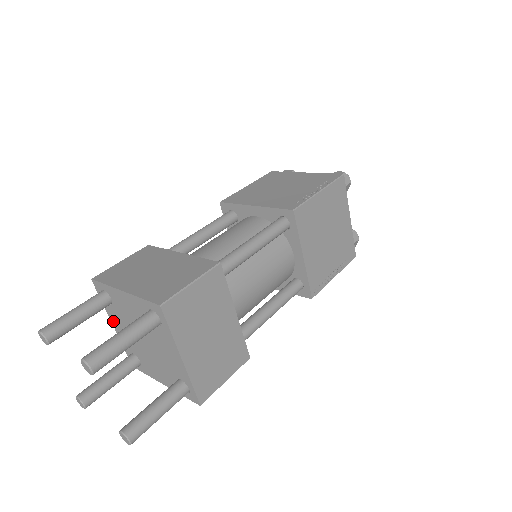
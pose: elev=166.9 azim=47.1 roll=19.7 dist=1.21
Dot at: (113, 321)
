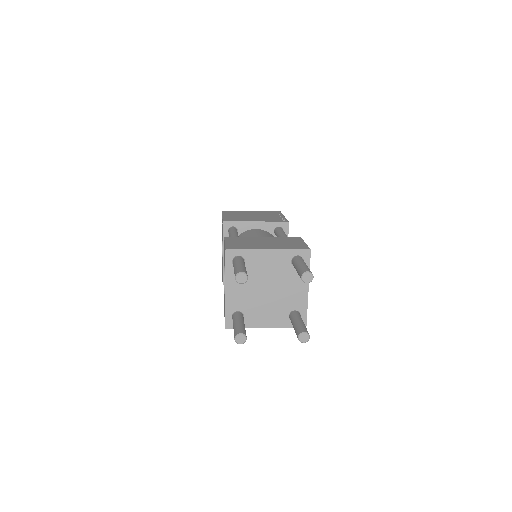
Dot at: (229, 285)
